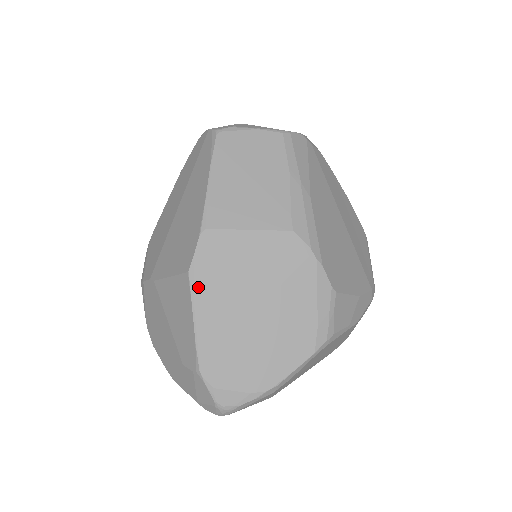
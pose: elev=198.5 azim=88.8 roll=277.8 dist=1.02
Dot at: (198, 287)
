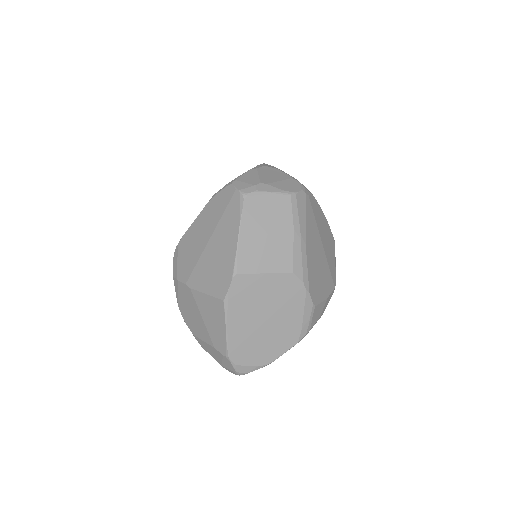
Dot at: (230, 310)
